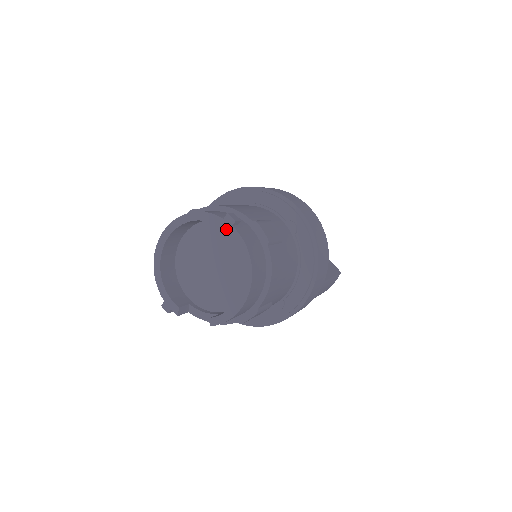
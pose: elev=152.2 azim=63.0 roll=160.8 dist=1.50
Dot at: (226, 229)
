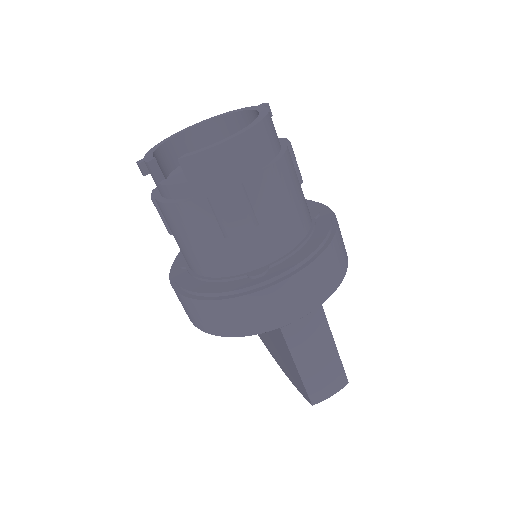
Dot at: (255, 109)
